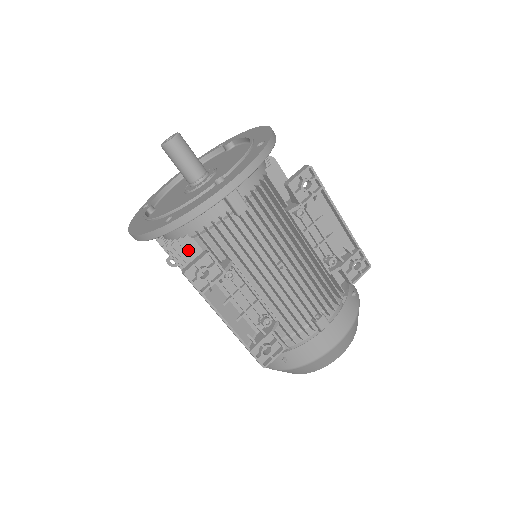
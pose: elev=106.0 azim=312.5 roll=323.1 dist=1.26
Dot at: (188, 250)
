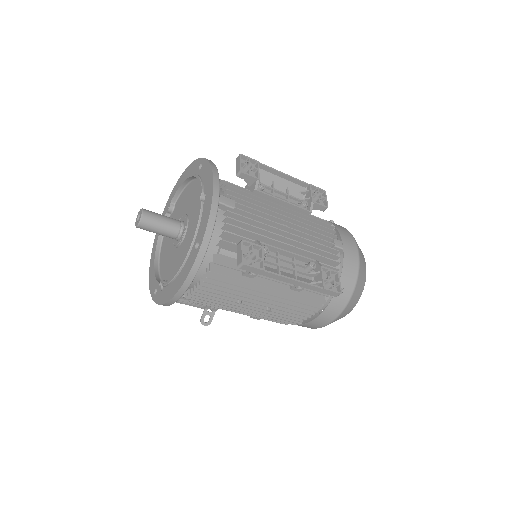
Dot at: (223, 264)
